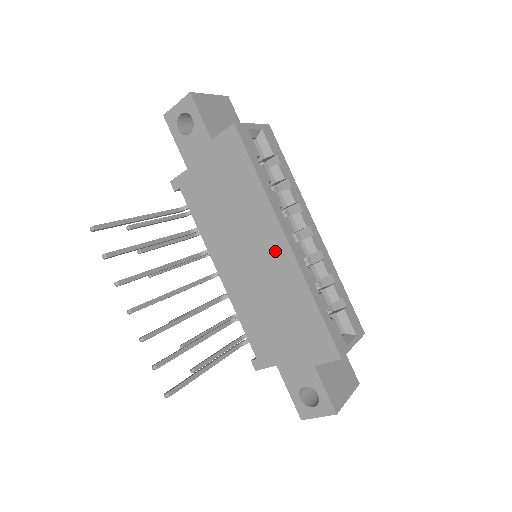
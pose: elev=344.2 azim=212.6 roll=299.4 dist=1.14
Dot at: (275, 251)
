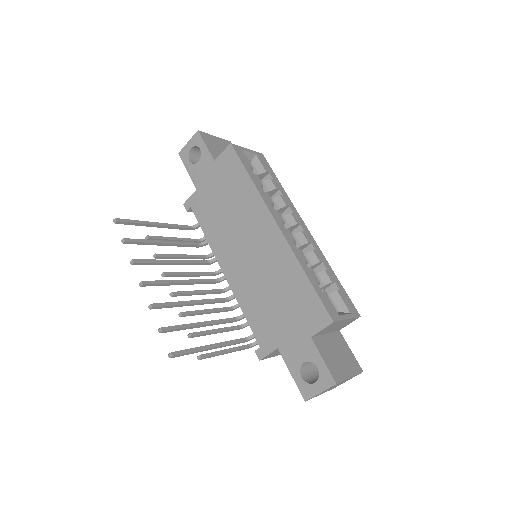
Dot at: (268, 237)
